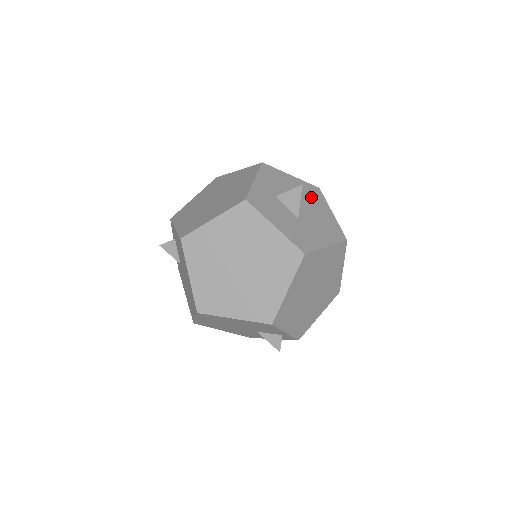
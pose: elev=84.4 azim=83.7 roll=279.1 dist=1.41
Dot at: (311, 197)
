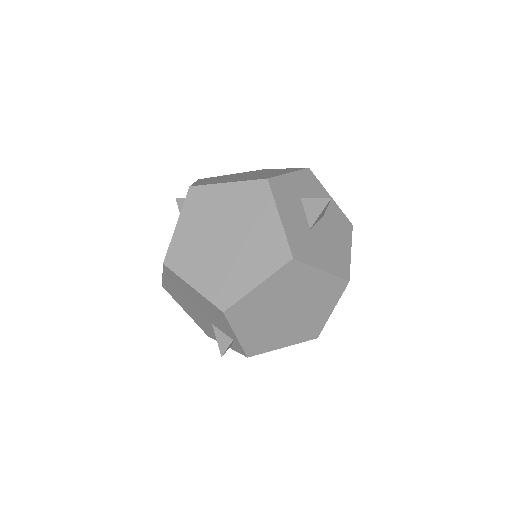
Dot at: (338, 225)
